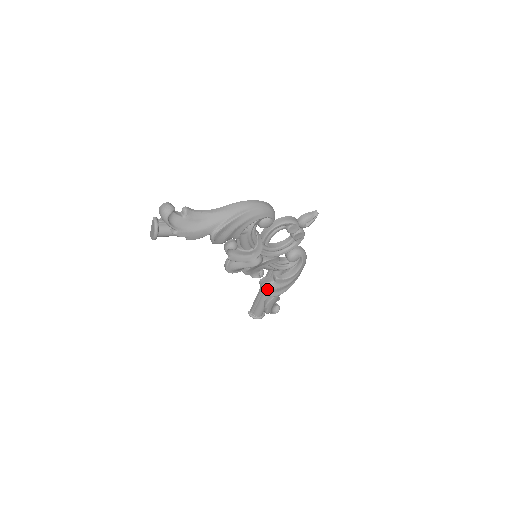
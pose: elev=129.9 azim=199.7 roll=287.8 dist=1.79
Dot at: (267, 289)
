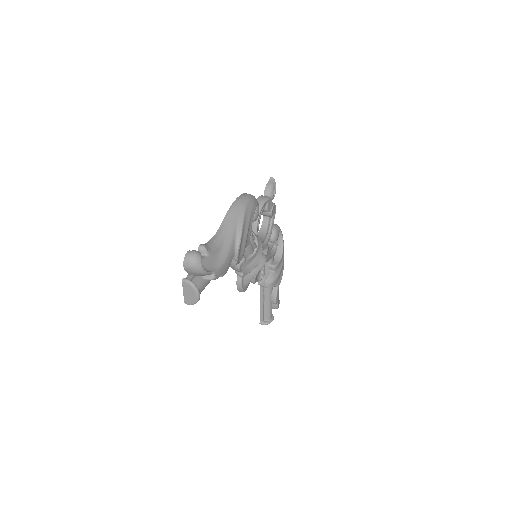
Dot at: (272, 283)
